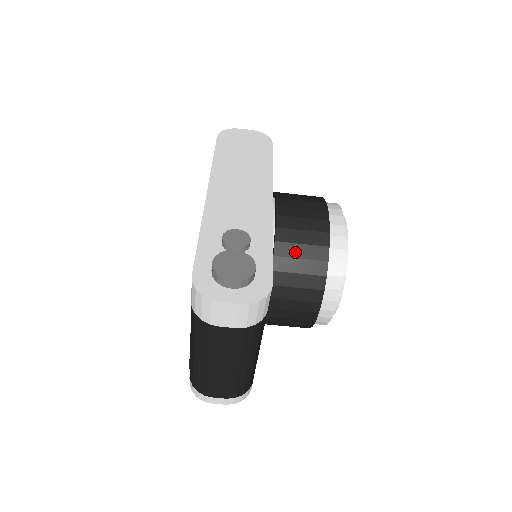
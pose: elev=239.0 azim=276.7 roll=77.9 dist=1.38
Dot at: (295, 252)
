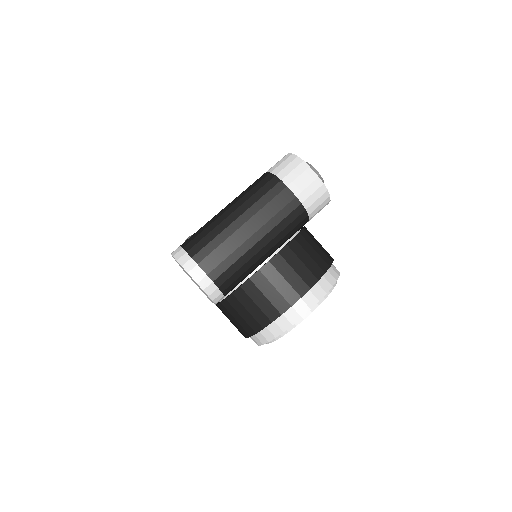
Dot at: (312, 244)
